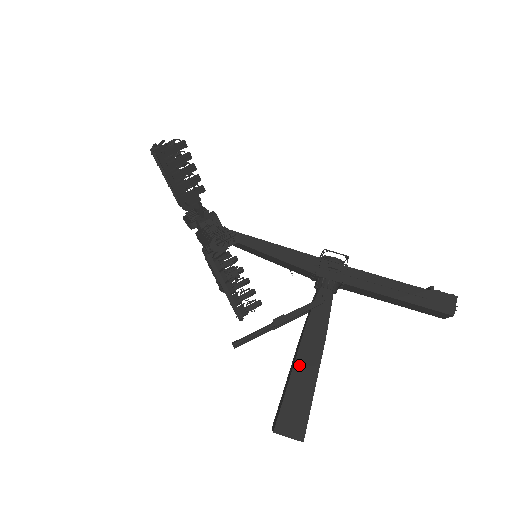
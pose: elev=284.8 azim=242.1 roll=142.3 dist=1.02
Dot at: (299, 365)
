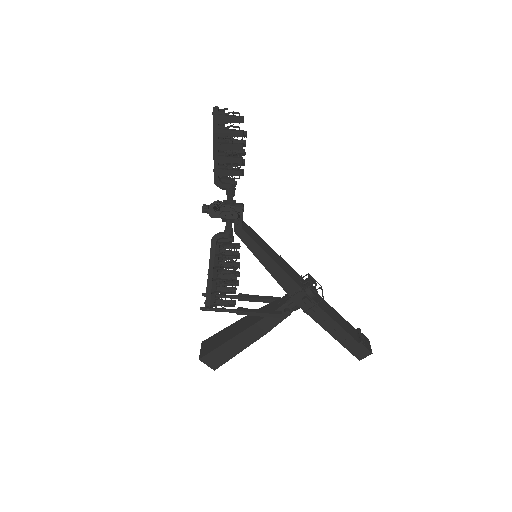
Dot at: (238, 338)
